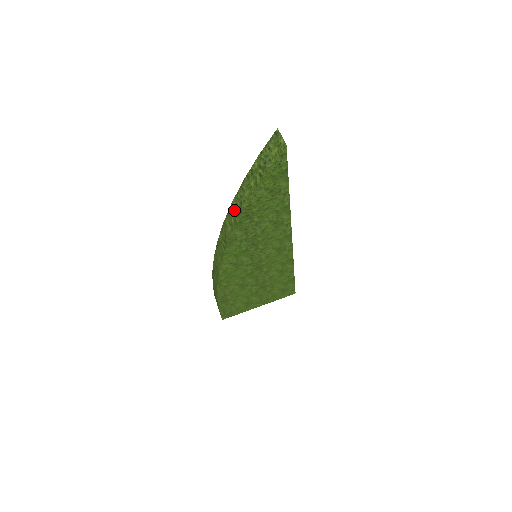
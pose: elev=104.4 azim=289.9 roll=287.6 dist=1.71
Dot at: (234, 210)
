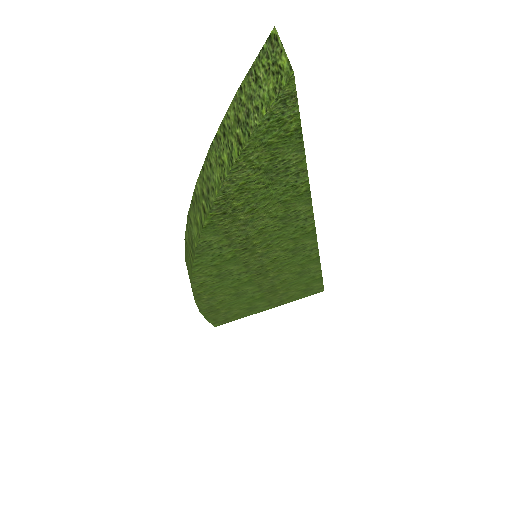
Dot at: (199, 200)
